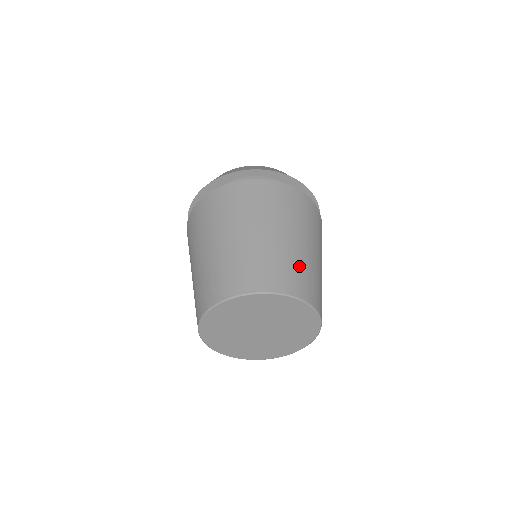
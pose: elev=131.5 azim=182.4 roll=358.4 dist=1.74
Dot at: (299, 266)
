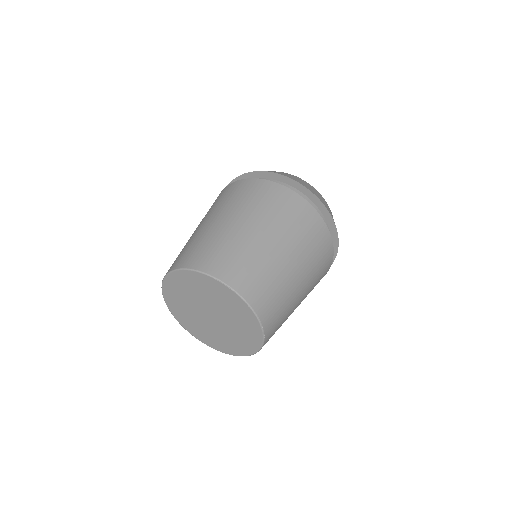
Dot at: (228, 247)
